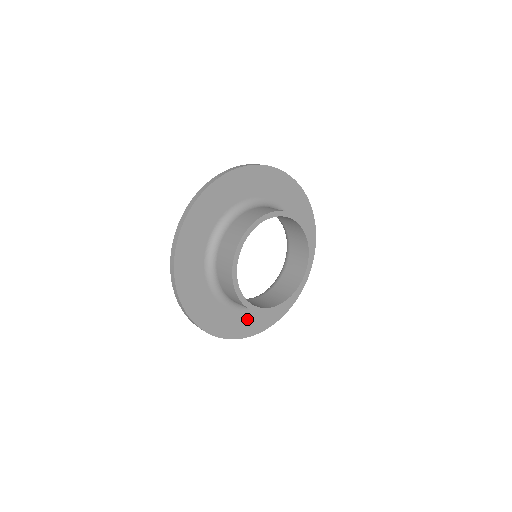
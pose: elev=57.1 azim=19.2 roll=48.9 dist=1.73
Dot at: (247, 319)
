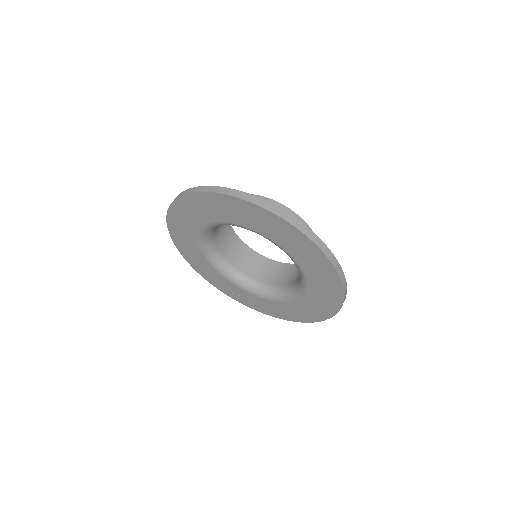
Dot at: occluded
